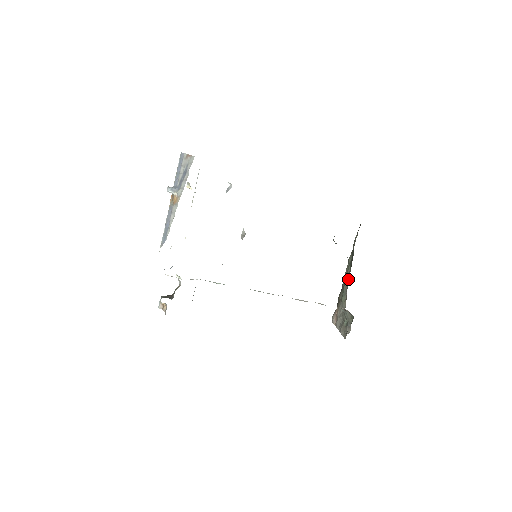
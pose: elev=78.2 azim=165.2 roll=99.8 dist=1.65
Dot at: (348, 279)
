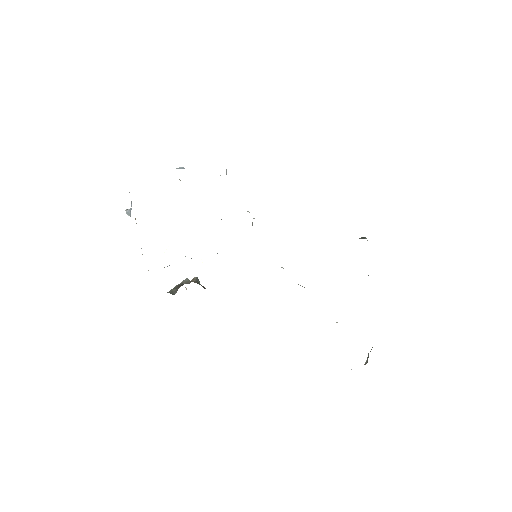
Dot at: occluded
